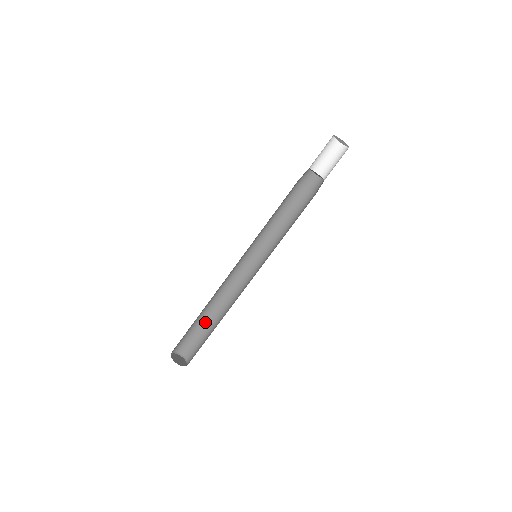
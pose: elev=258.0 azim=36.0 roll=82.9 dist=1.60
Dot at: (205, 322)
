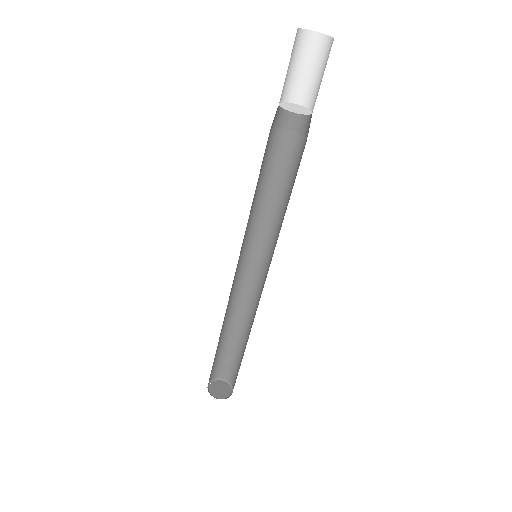
Dot at: (231, 341)
